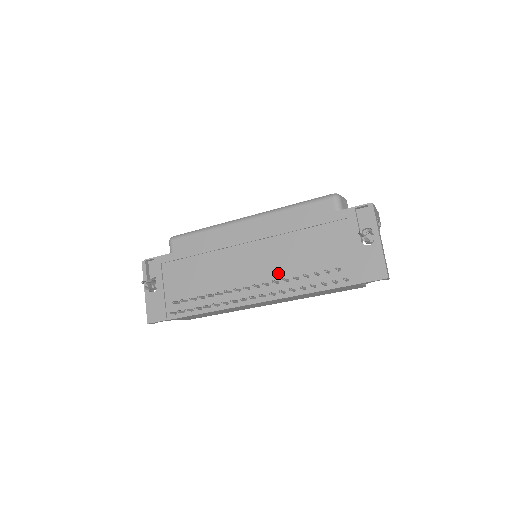
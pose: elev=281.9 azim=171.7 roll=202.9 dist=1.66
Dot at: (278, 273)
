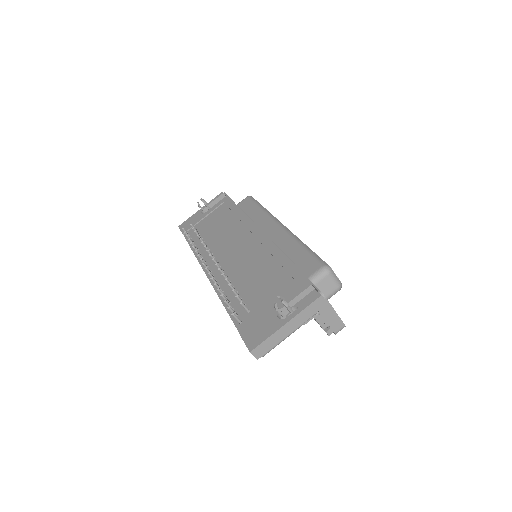
Dot at: (234, 272)
